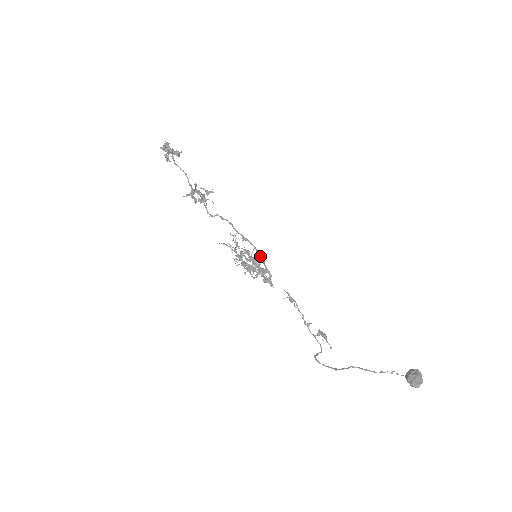
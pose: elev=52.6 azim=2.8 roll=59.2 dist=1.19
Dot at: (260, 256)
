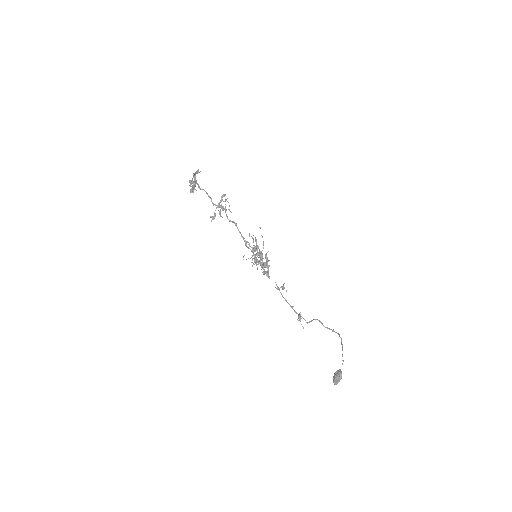
Dot at: (256, 258)
